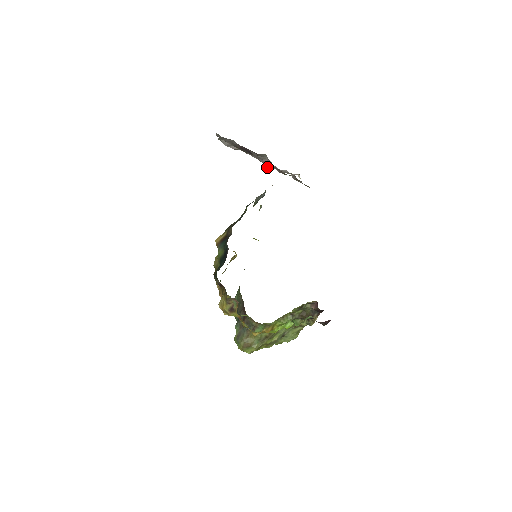
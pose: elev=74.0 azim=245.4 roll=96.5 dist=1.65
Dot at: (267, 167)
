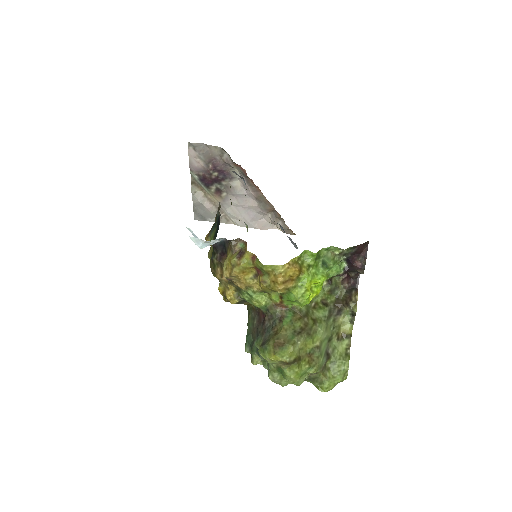
Dot at: occluded
